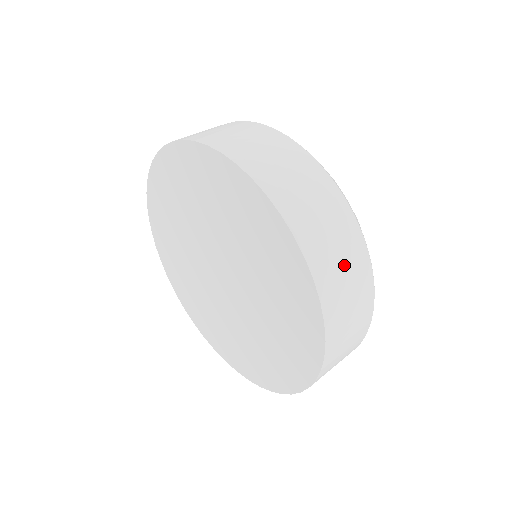
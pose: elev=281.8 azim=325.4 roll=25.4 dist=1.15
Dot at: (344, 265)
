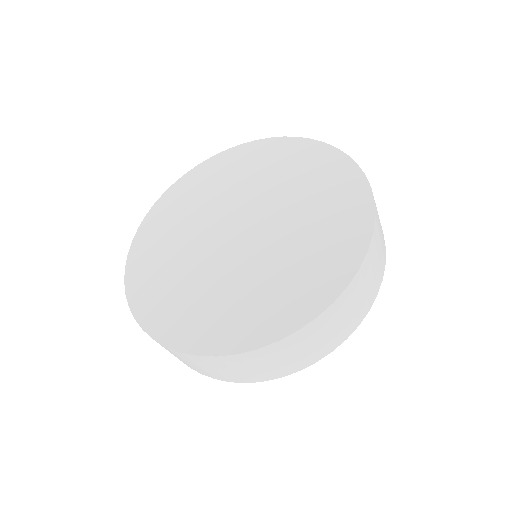
Dot at: (373, 275)
